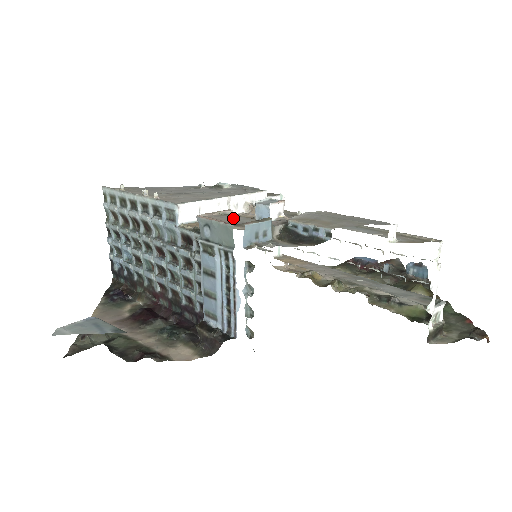
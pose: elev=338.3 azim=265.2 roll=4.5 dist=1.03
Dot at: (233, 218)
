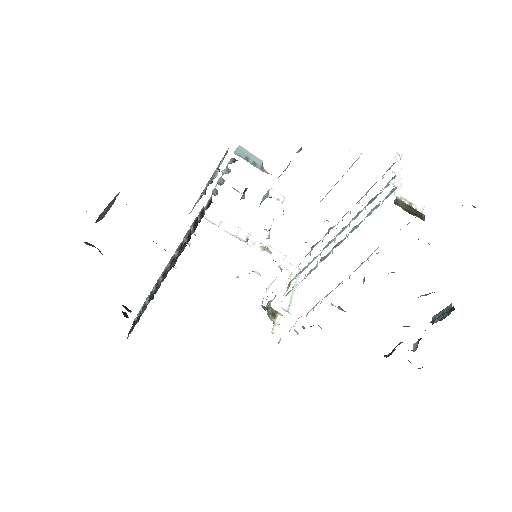
Dot at: occluded
